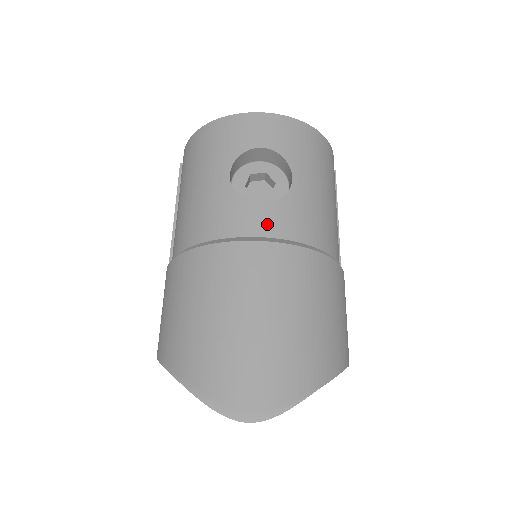
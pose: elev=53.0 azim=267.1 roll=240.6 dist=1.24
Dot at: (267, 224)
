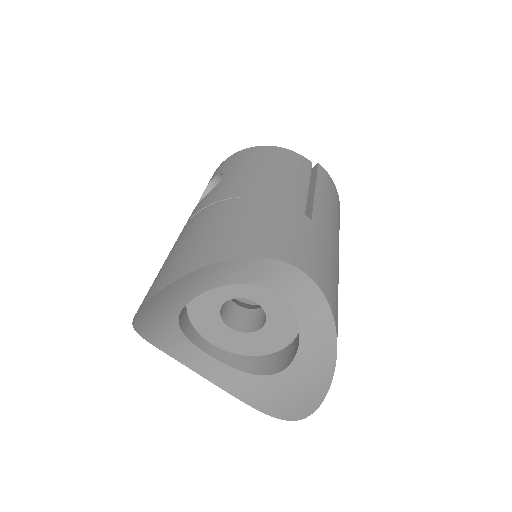
Dot at: (196, 210)
